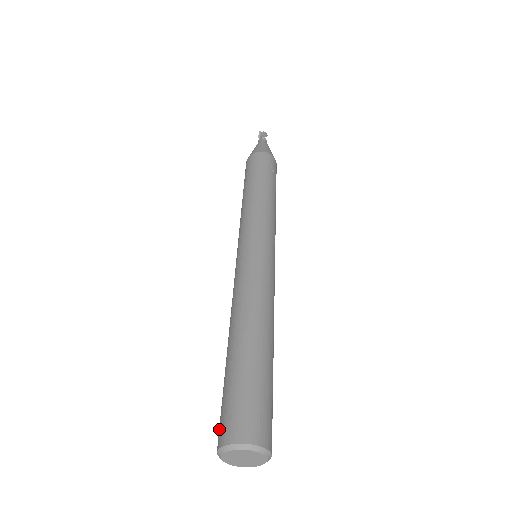
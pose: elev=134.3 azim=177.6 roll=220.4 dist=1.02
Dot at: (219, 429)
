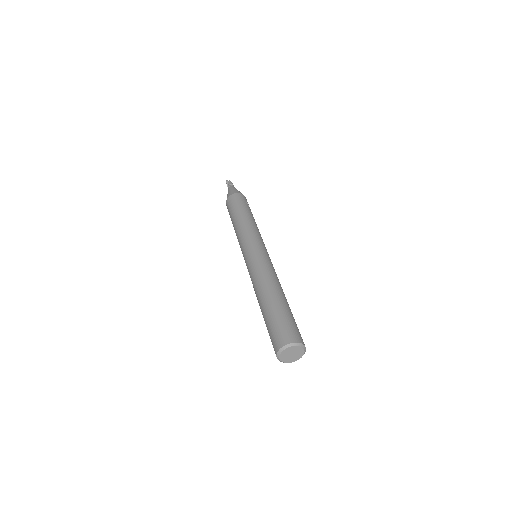
Dot at: (275, 342)
